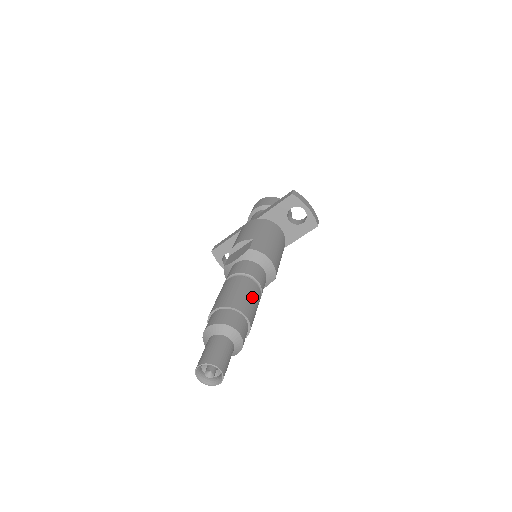
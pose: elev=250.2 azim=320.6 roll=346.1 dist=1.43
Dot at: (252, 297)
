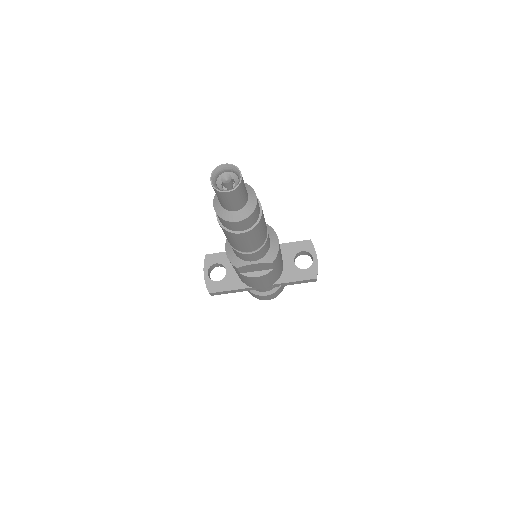
Dot at: occluded
